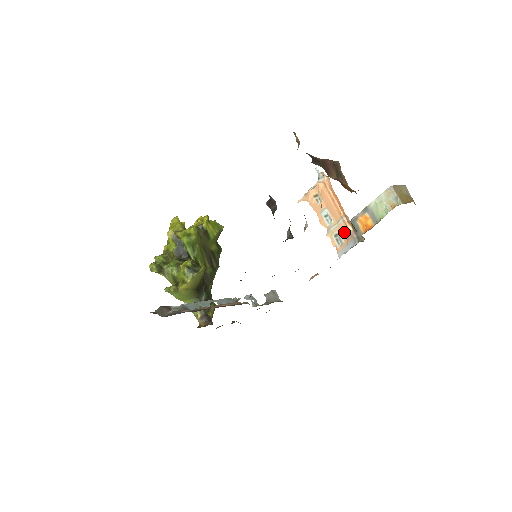
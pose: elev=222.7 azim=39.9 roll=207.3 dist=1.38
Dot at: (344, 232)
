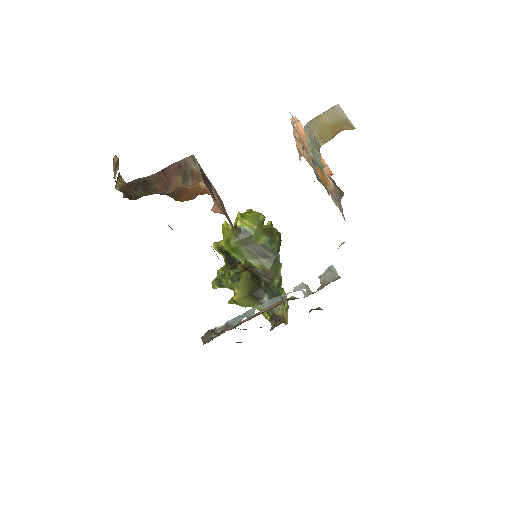
Dot at: (330, 188)
